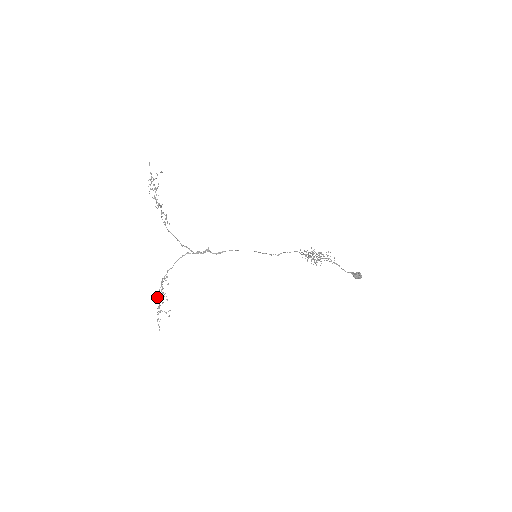
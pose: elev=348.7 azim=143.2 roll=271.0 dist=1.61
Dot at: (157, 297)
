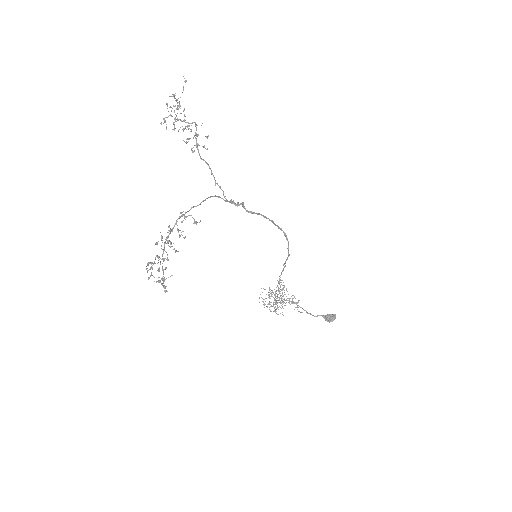
Dot at: (165, 242)
